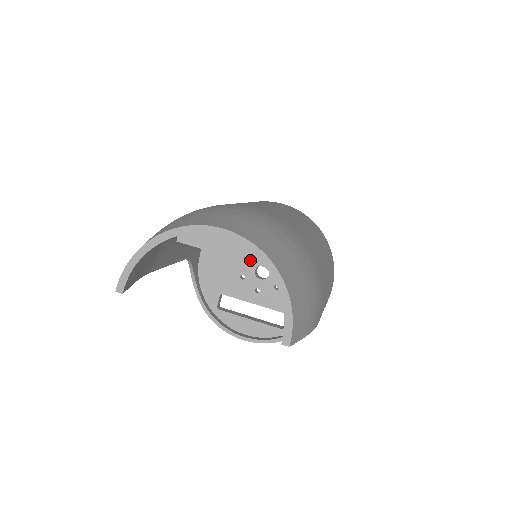
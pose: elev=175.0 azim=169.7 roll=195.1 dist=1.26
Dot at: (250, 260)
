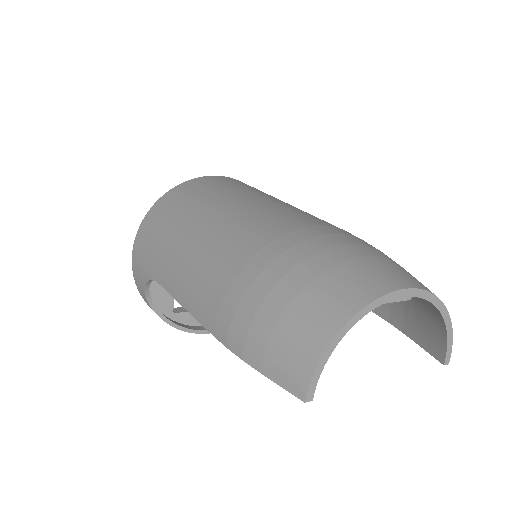
Dot at: (394, 300)
